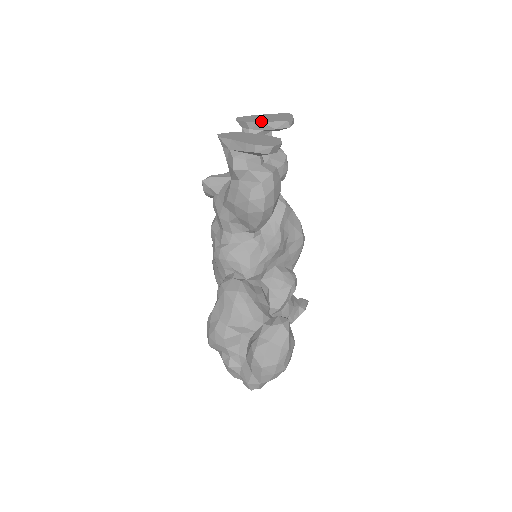
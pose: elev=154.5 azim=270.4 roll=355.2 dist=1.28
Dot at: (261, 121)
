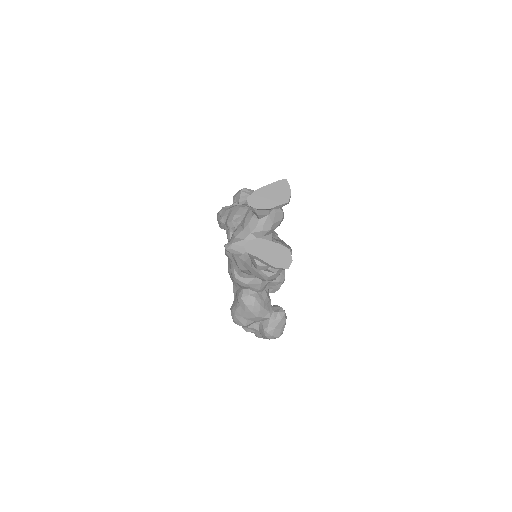
Dot at: (268, 207)
